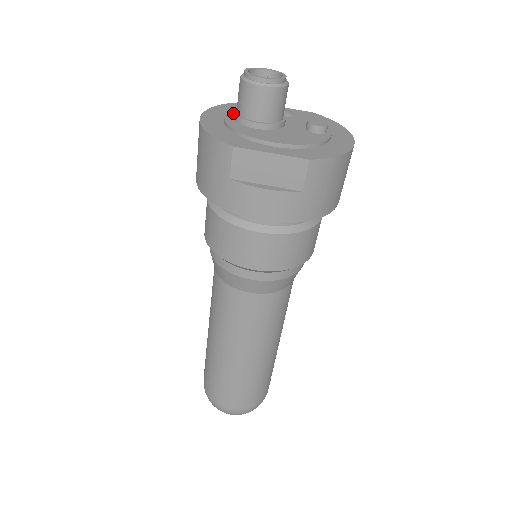
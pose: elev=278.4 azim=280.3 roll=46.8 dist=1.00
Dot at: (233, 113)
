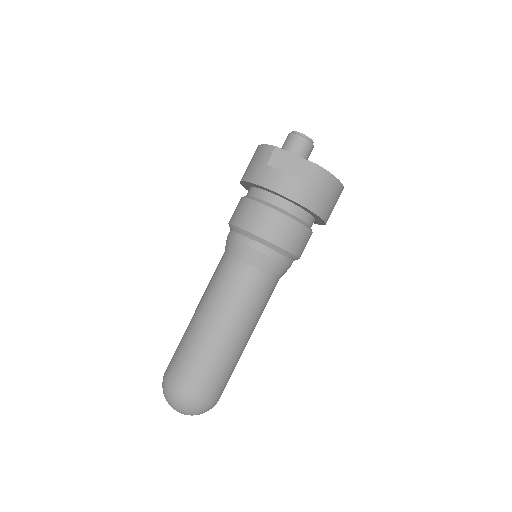
Dot at: occluded
